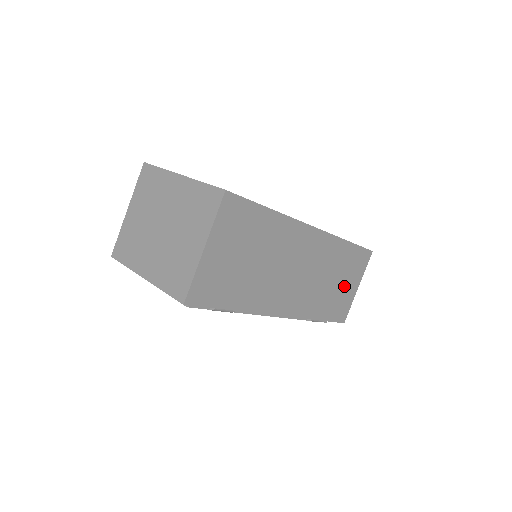
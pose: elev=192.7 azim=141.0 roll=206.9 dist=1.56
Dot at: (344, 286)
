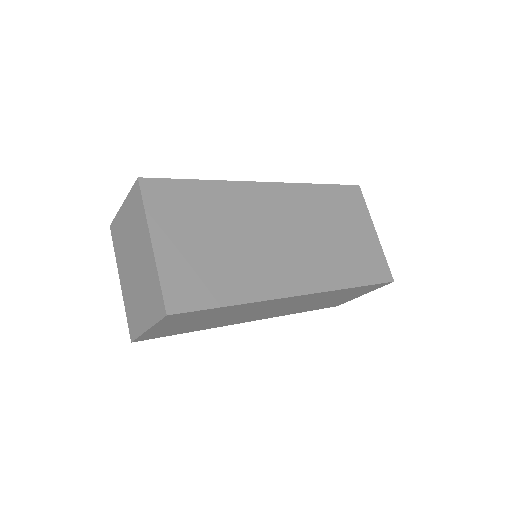
Dot at: (341, 298)
